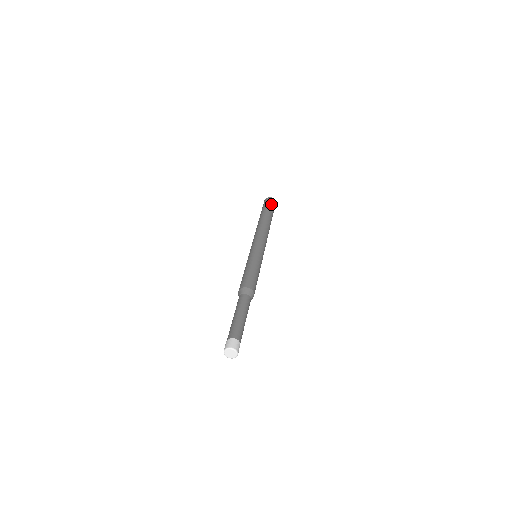
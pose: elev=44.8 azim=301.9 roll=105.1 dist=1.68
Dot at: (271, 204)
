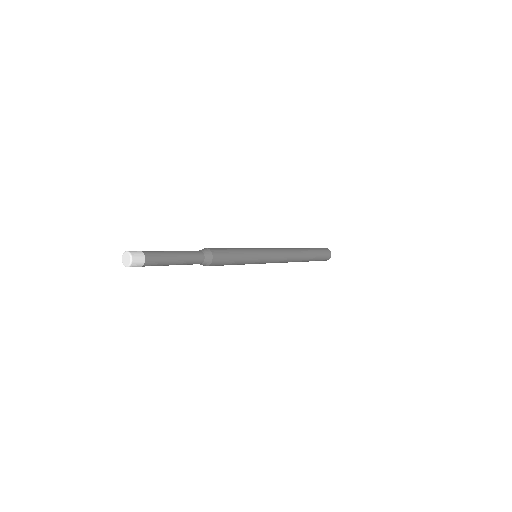
Dot at: occluded
